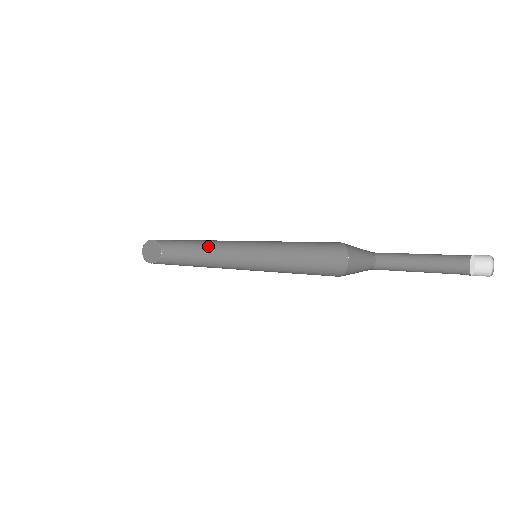
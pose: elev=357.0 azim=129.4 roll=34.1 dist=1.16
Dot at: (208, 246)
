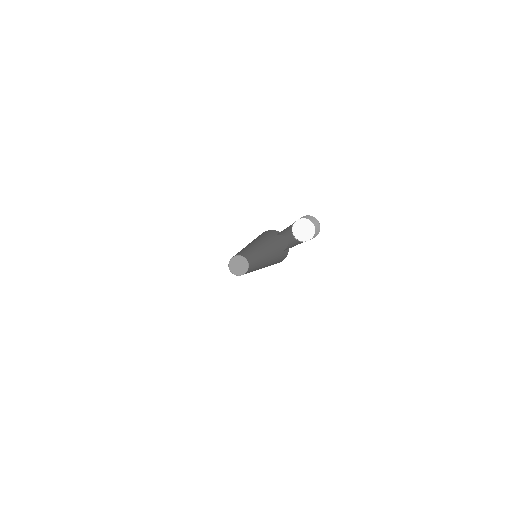
Dot at: (254, 253)
